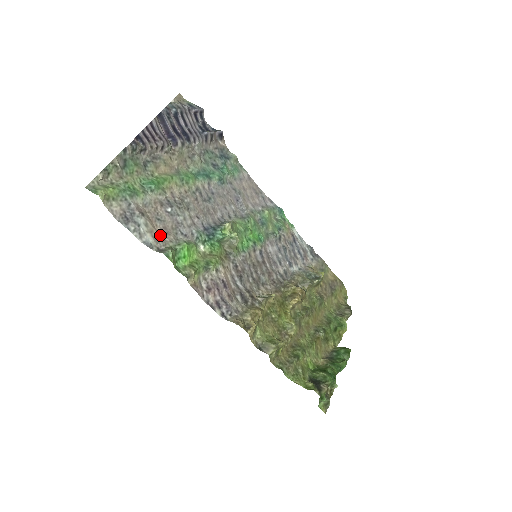
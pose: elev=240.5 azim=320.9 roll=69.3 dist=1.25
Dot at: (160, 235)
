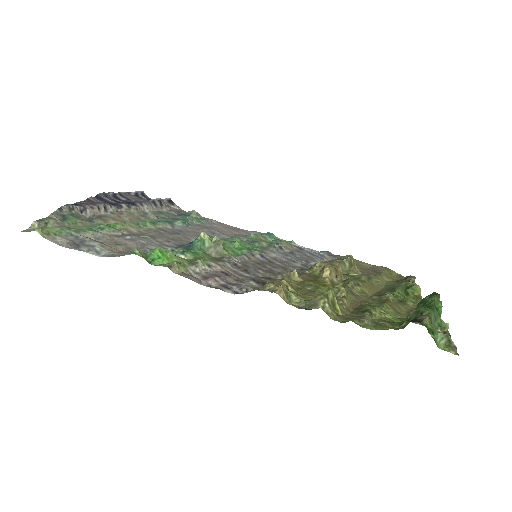
Dot at: (123, 252)
